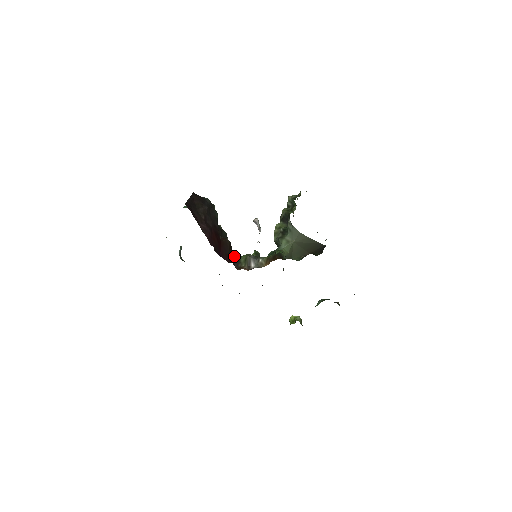
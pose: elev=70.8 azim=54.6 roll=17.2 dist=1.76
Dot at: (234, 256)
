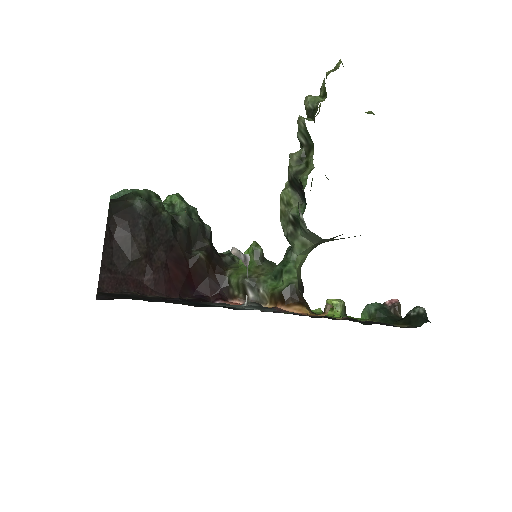
Dot at: (219, 276)
